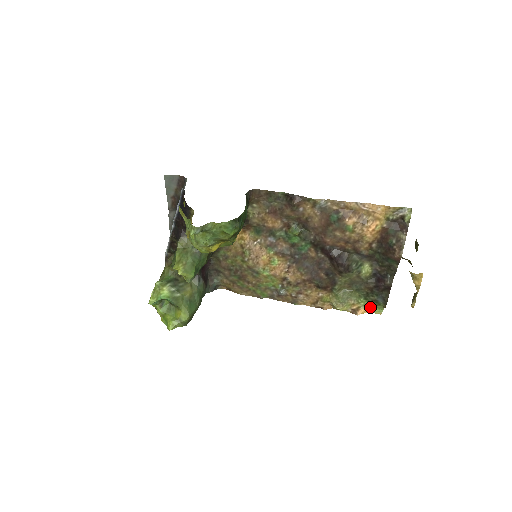
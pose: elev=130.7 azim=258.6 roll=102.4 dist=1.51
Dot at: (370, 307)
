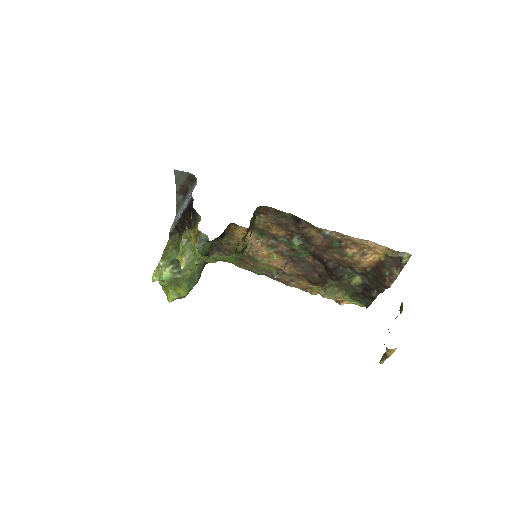
Dot at: (353, 302)
